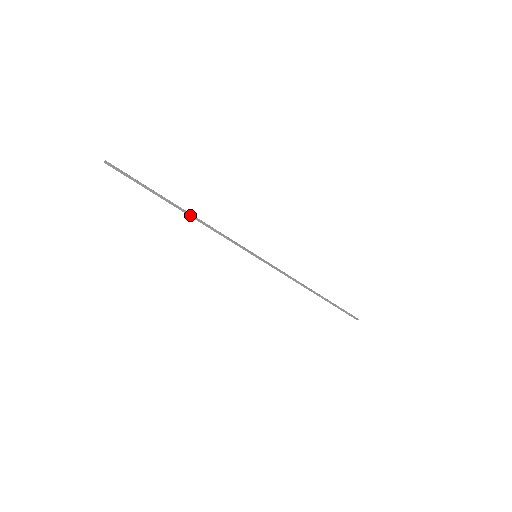
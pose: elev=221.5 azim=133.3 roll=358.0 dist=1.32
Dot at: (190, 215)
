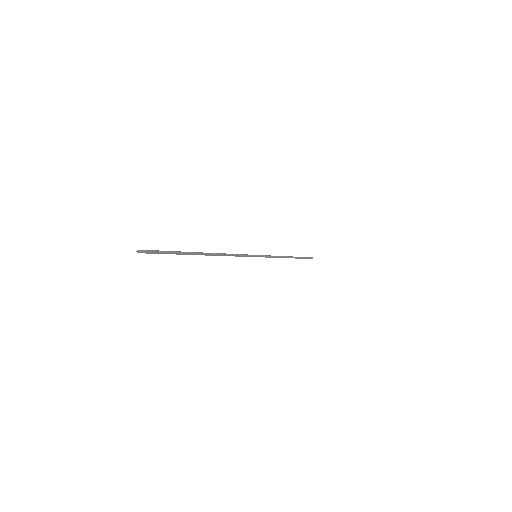
Dot at: (210, 255)
